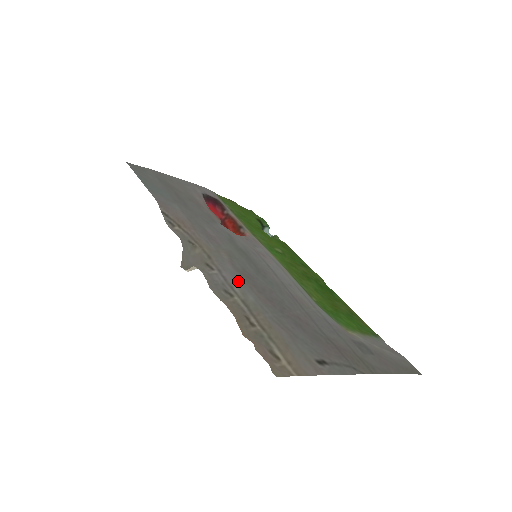
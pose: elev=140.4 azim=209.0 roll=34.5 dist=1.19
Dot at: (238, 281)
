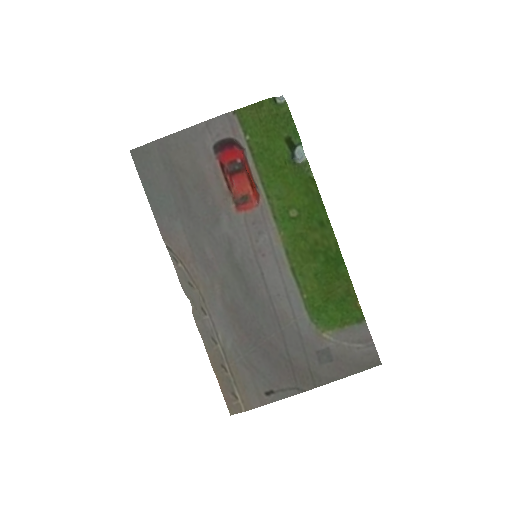
Dot at: (223, 323)
